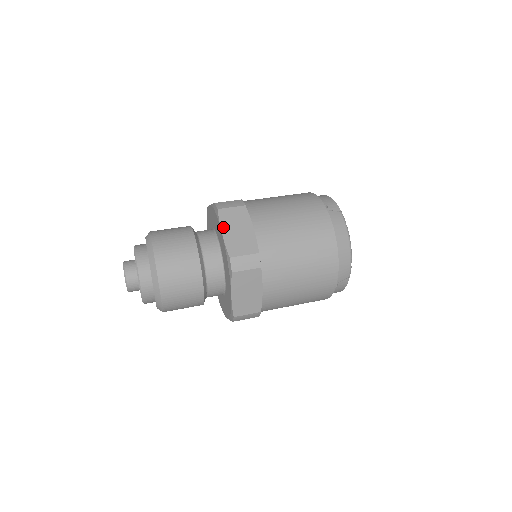
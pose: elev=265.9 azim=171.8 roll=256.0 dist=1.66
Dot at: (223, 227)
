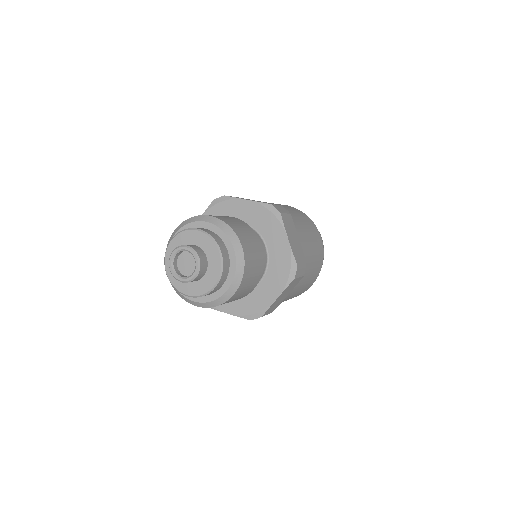
Dot at: (287, 233)
